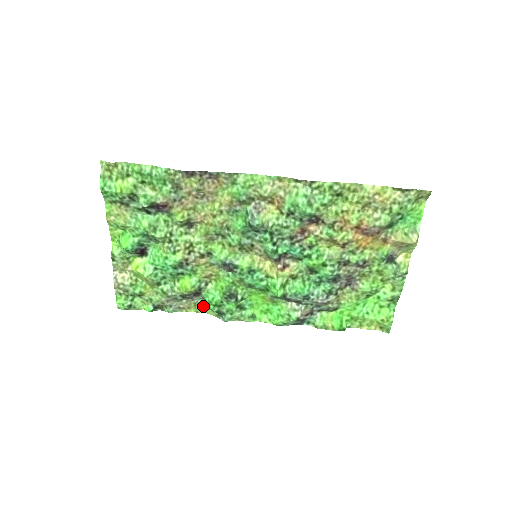
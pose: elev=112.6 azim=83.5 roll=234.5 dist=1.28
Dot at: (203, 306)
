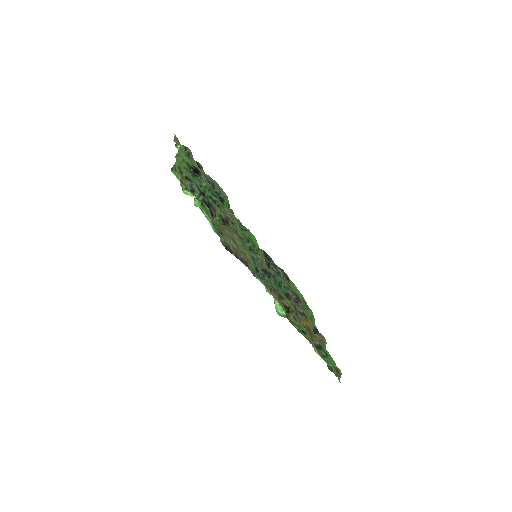
Dot at: (226, 196)
